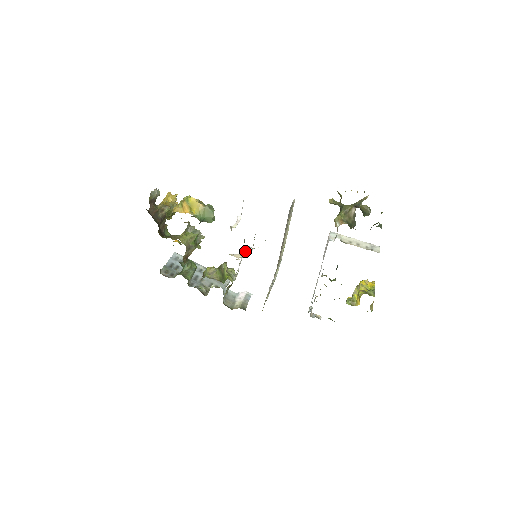
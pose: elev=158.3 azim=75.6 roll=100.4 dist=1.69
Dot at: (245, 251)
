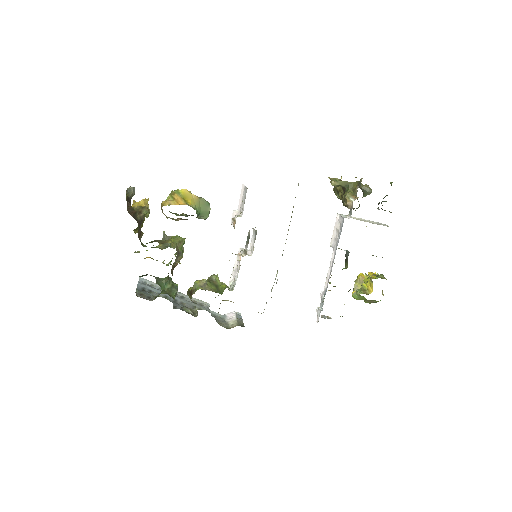
Dot at: occluded
